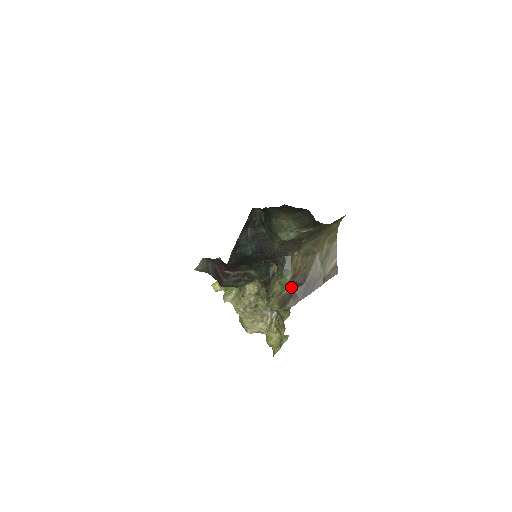
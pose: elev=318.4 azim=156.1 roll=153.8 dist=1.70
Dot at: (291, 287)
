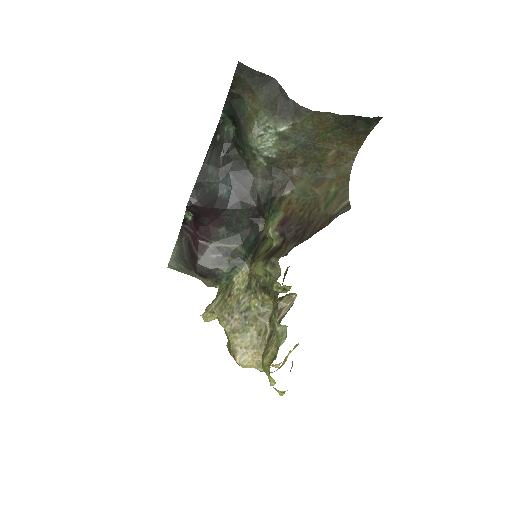
Dot at: (282, 235)
